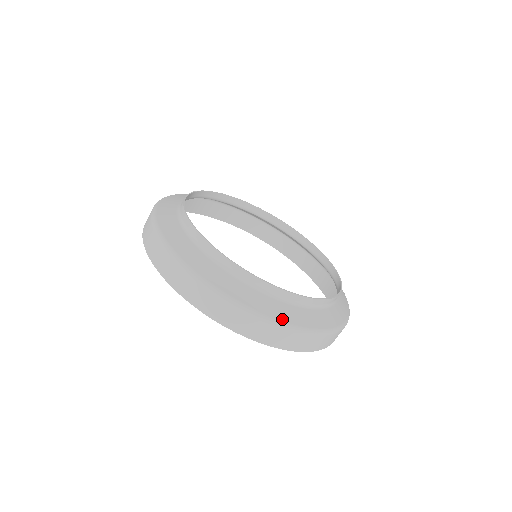
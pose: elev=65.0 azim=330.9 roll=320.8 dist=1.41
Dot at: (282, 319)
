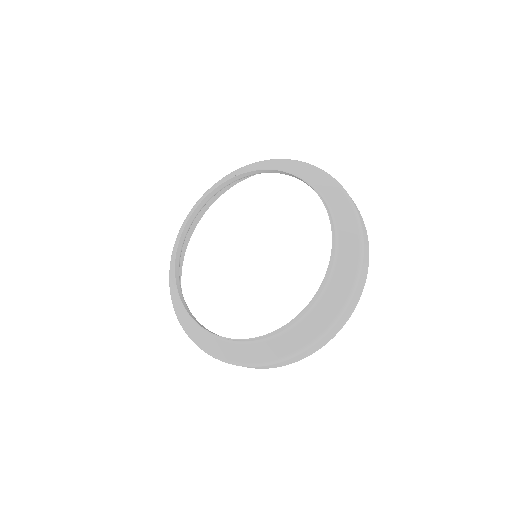
Dot at: (189, 333)
